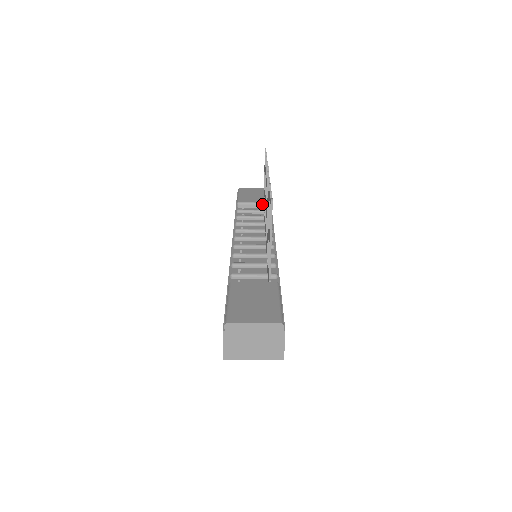
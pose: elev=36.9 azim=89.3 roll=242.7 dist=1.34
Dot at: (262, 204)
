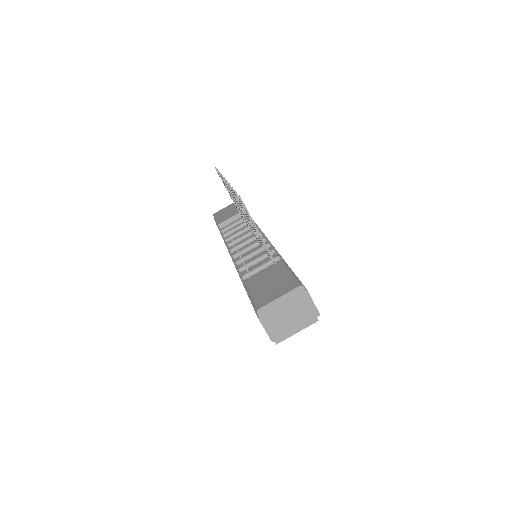
Dot at: (239, 215)
